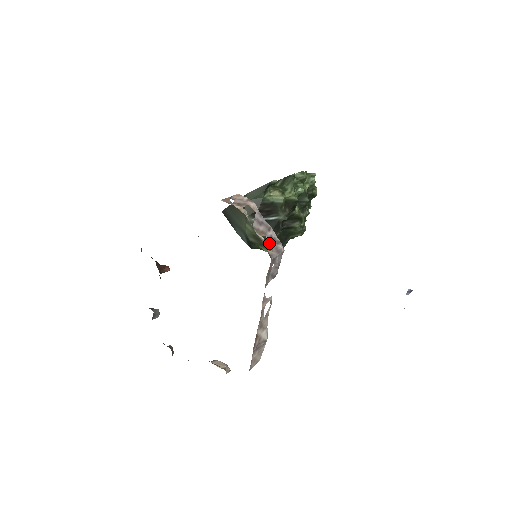
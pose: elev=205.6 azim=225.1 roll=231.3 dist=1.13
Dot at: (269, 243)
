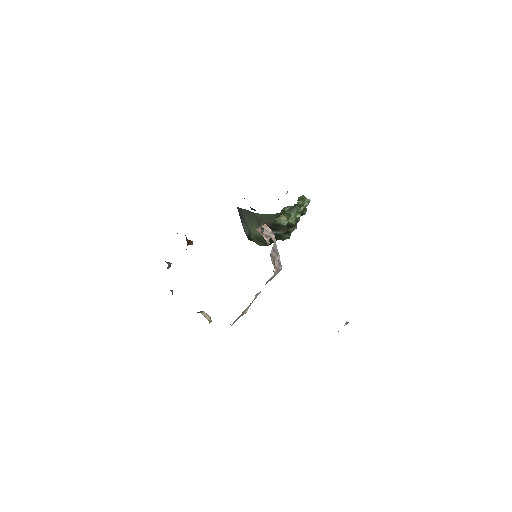
Dot at: (276, 265)
